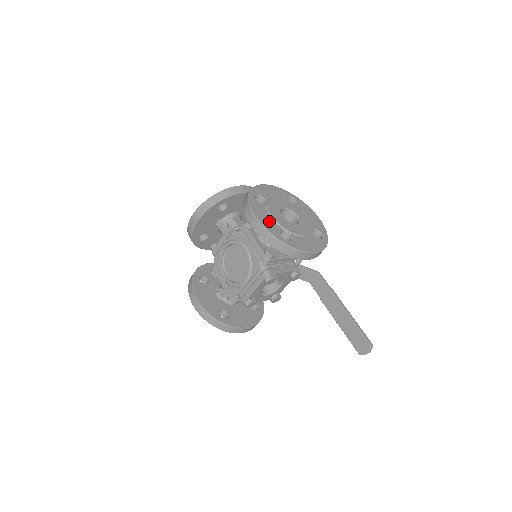
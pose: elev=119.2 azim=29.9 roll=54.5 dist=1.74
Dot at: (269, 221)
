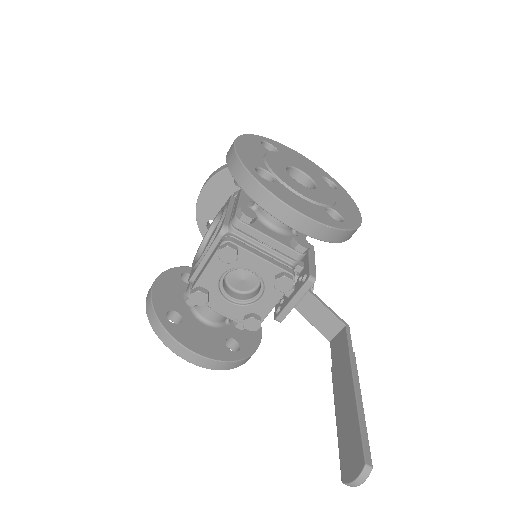
Dot at: (254, 155)
